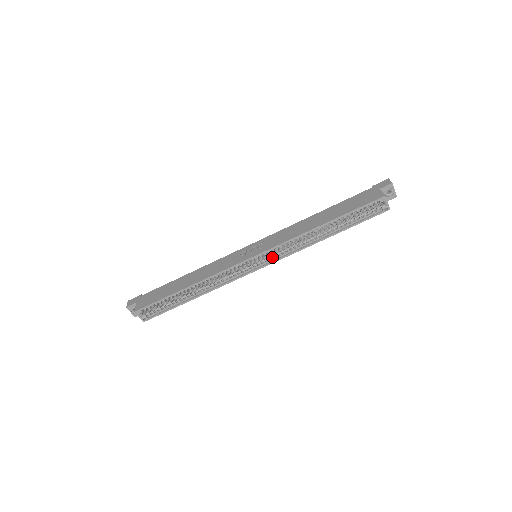
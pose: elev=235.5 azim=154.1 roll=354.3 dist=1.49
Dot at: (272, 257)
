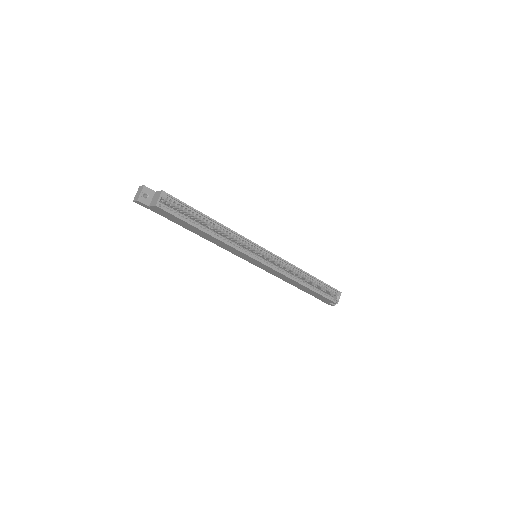
Dot at: (271, 263)
